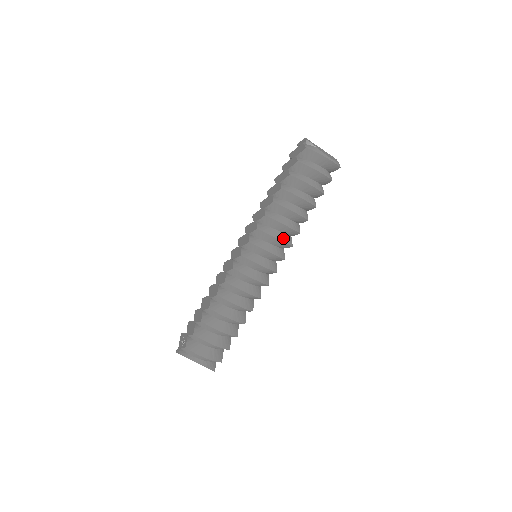
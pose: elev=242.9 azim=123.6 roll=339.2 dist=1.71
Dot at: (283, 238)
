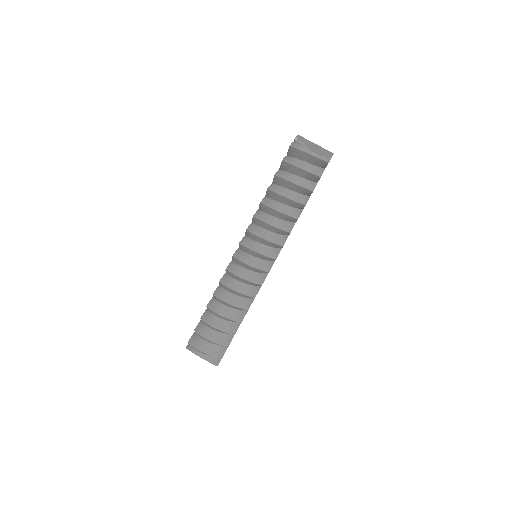
Dot at: (273, 238)
